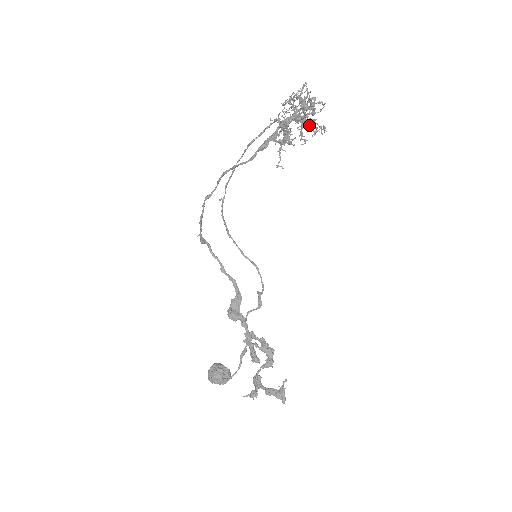
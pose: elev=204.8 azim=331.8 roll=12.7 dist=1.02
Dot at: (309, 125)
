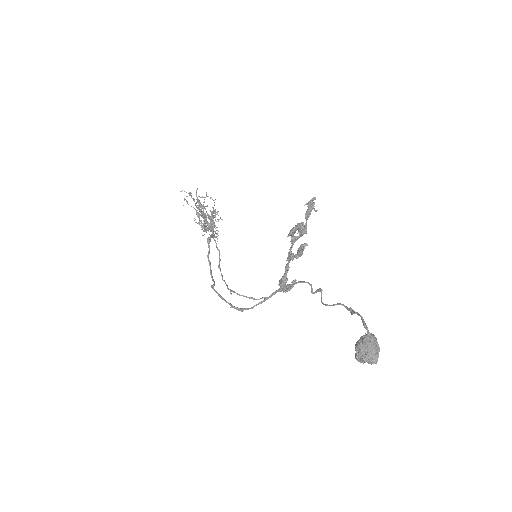
Dot at: occluded
